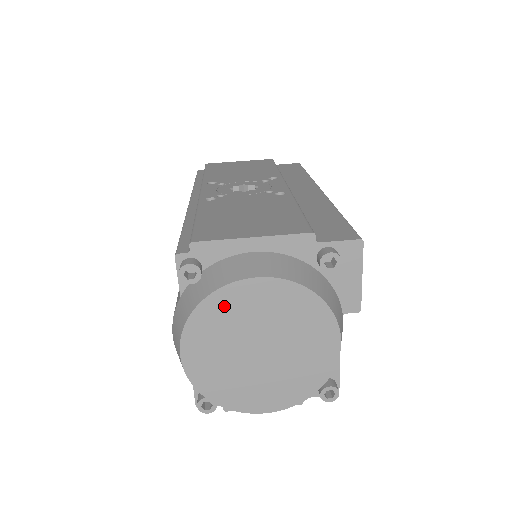
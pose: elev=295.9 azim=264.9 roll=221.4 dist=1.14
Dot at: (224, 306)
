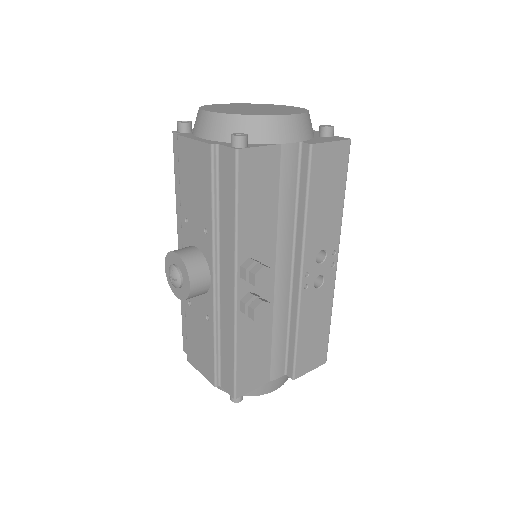
Dot at: (268, 105)
